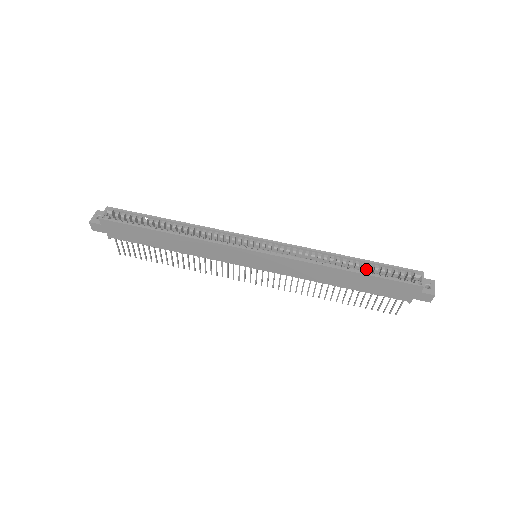
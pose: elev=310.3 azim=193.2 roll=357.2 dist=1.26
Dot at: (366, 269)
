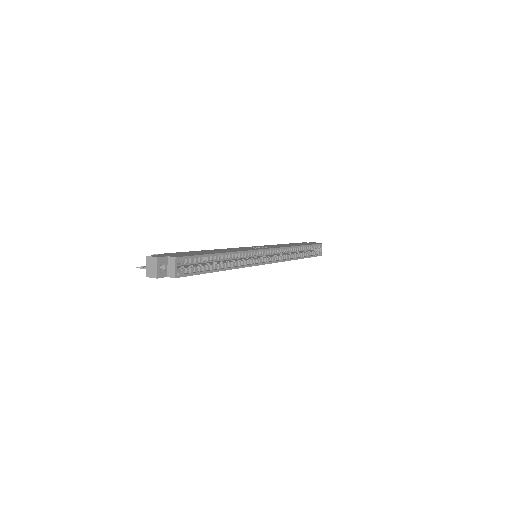
Dot at: occluded
